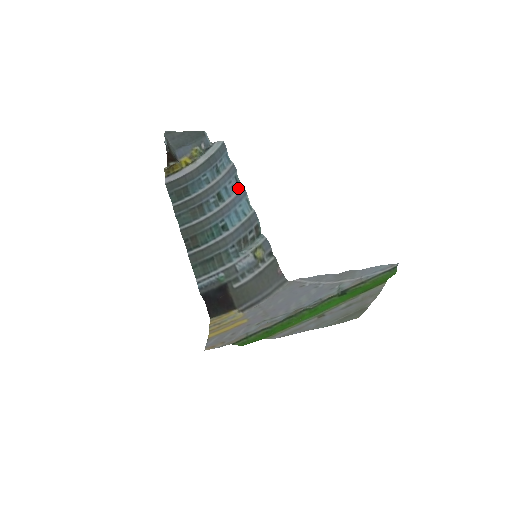
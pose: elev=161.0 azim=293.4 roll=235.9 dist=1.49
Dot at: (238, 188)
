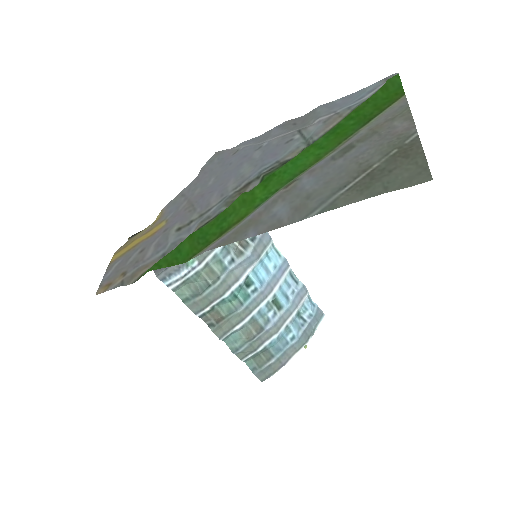
Dot at: (288, 274)
